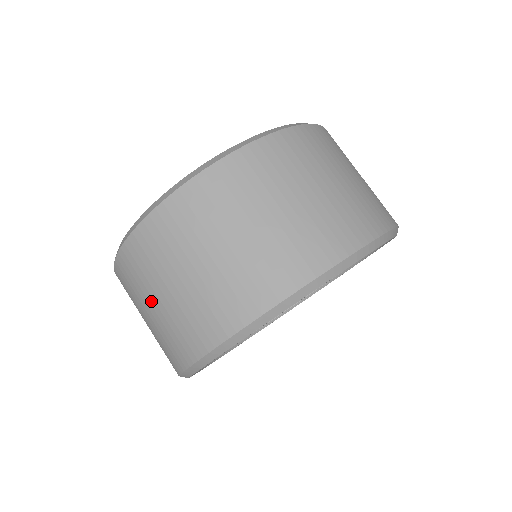
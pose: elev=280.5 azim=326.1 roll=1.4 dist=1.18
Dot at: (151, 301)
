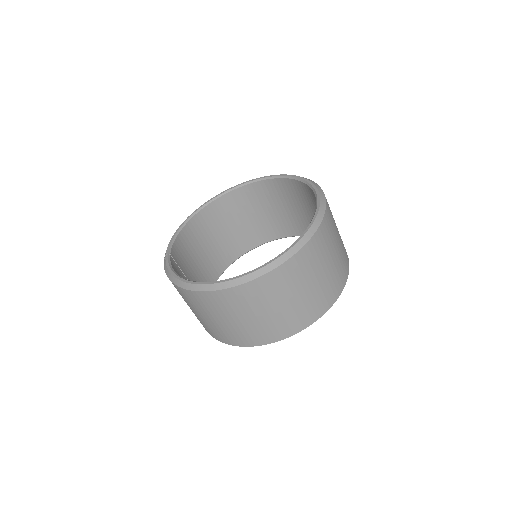
Dot at: (193, 310)
